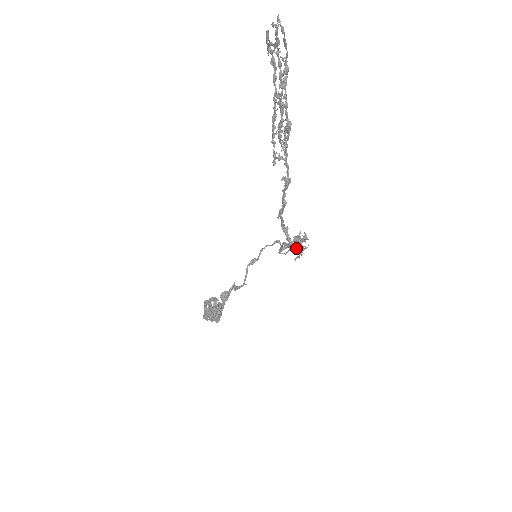
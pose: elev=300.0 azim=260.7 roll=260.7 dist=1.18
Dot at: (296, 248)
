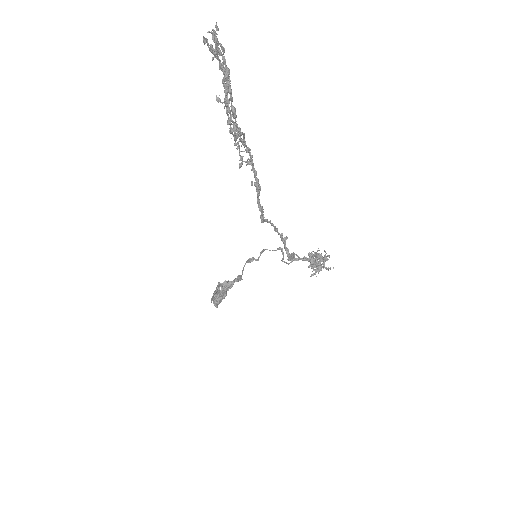
Dot at: occluded
